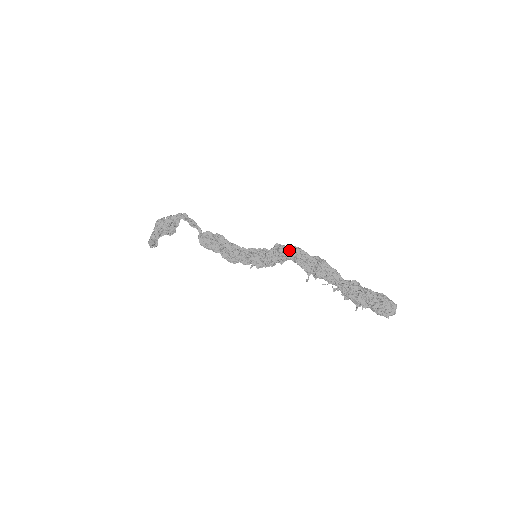
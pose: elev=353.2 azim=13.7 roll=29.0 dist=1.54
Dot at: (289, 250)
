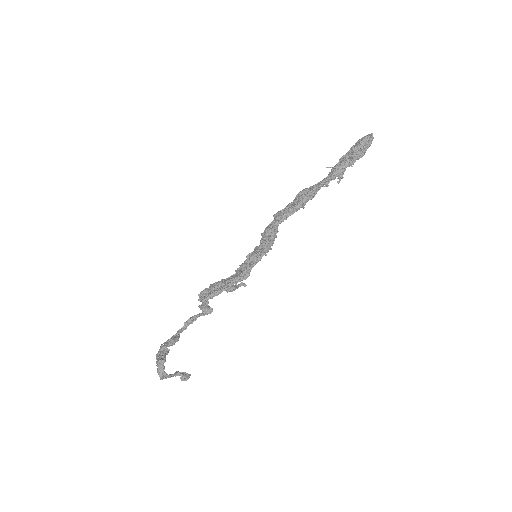
Dot at: (273, 223)
